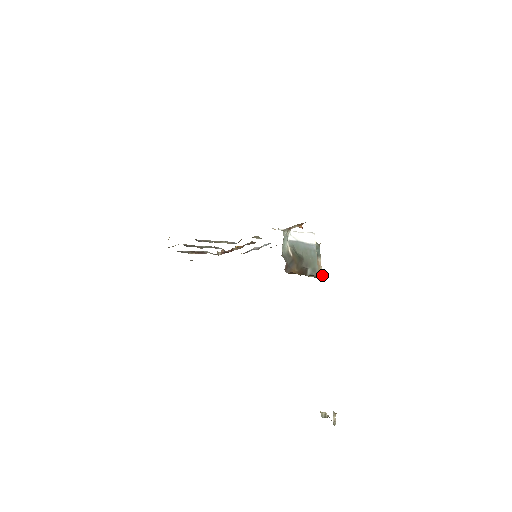
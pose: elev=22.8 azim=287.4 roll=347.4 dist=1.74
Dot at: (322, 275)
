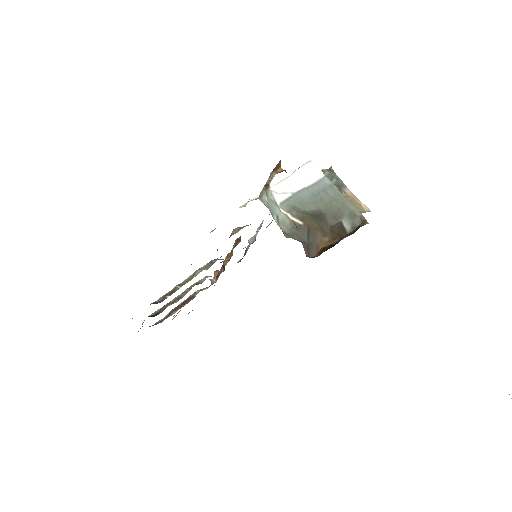
Dot at: (368, 209)
